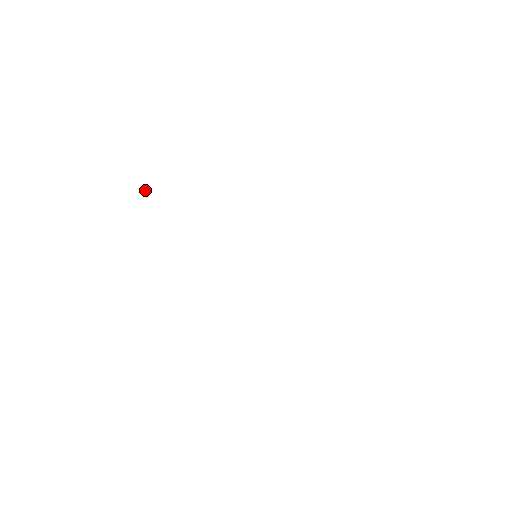
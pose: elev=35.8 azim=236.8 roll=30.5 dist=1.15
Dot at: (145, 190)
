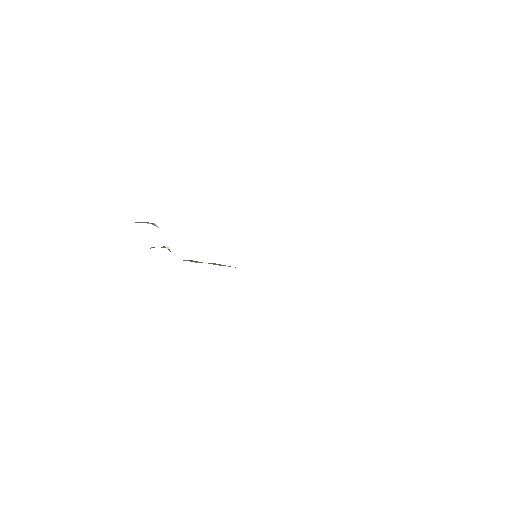
Dot at: occluded
